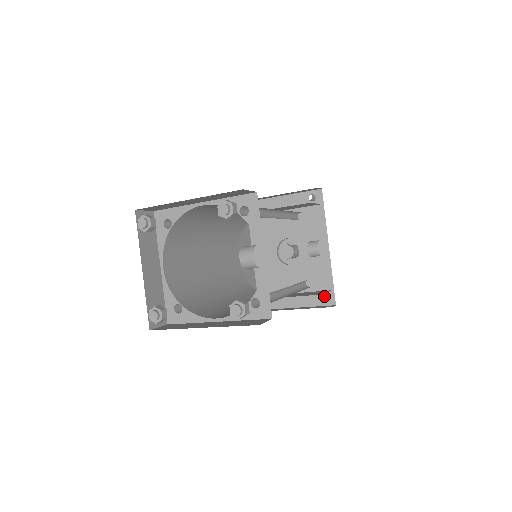
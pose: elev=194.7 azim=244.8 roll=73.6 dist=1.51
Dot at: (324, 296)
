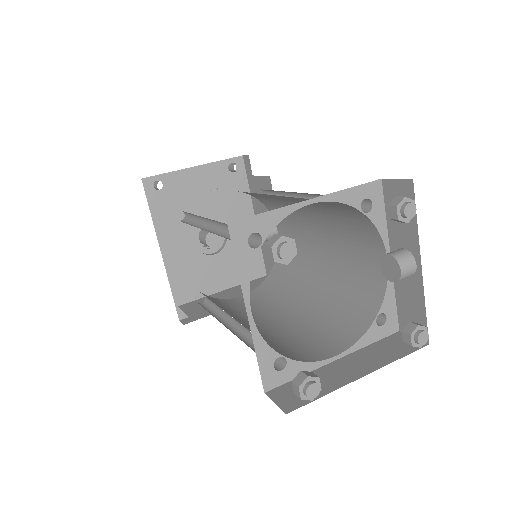
Dot at: occluded
